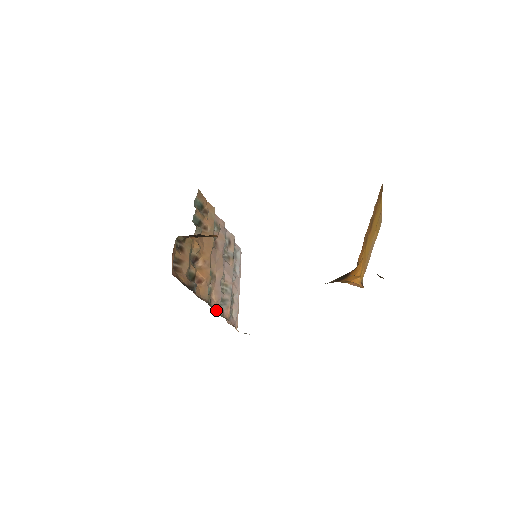
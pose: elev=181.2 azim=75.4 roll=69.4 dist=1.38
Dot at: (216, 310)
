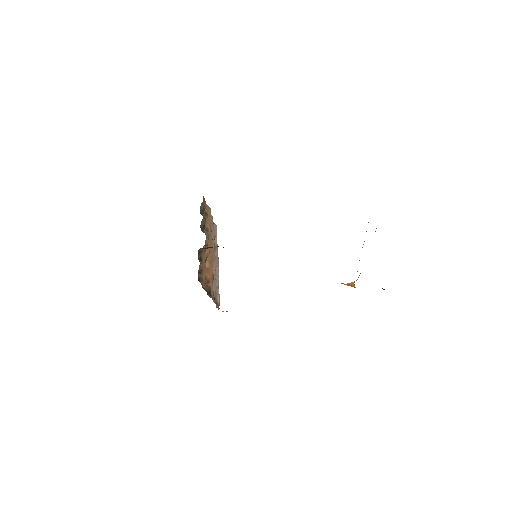
Dot at: (215, 301)
